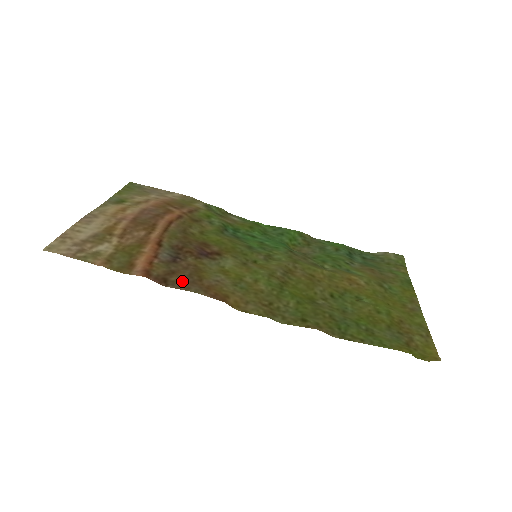
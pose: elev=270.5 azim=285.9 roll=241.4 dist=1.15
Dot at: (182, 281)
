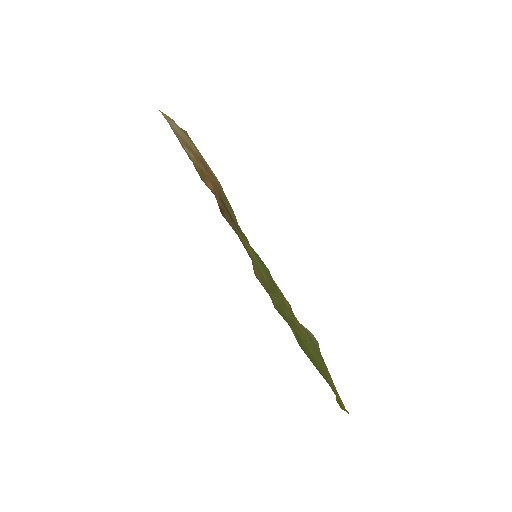
Dot at: (231, 223)
